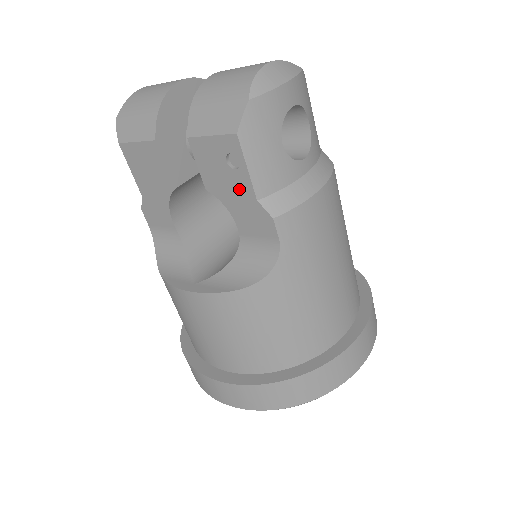
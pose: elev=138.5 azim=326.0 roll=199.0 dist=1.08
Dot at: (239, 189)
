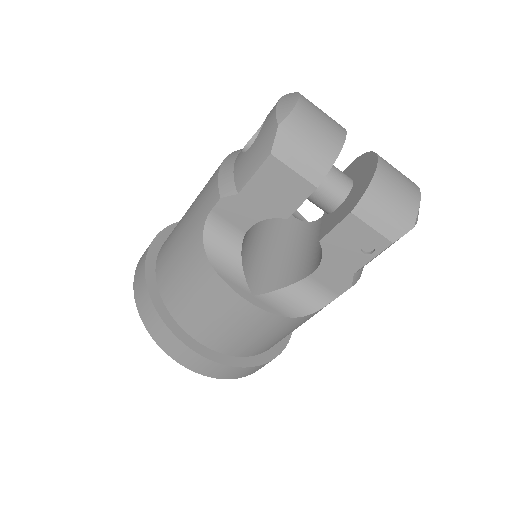
Dot at: (349, 261)
